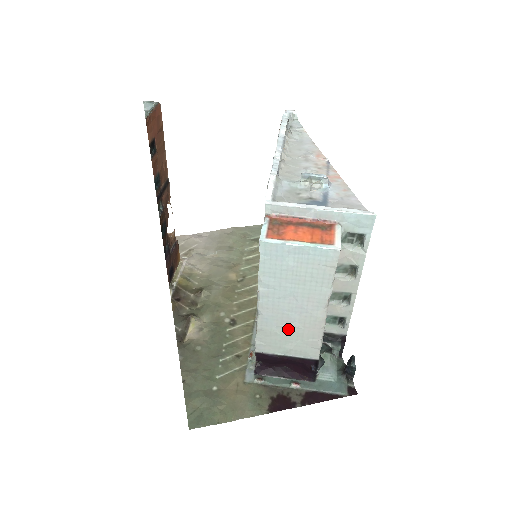
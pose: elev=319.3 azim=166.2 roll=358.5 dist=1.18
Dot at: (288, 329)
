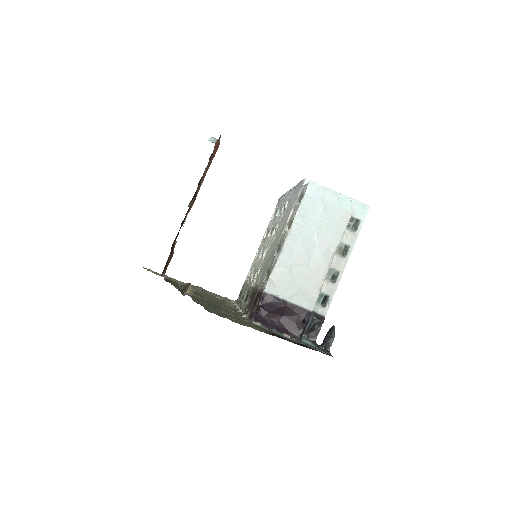
Dot at: (300, 270)
